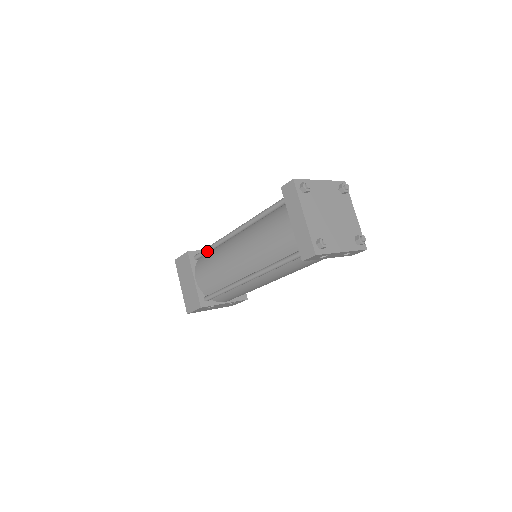
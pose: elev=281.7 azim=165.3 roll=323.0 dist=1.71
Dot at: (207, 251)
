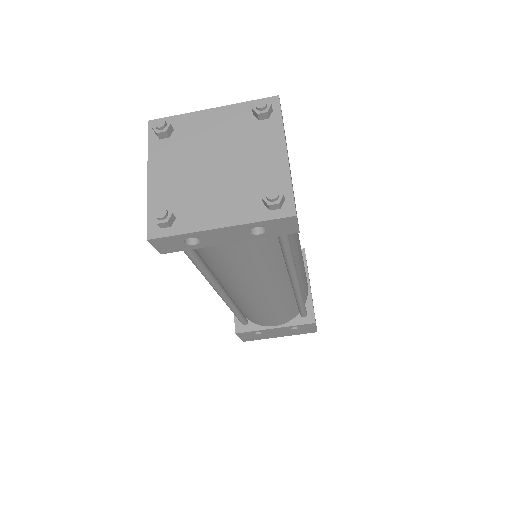
Dot at: occluded
